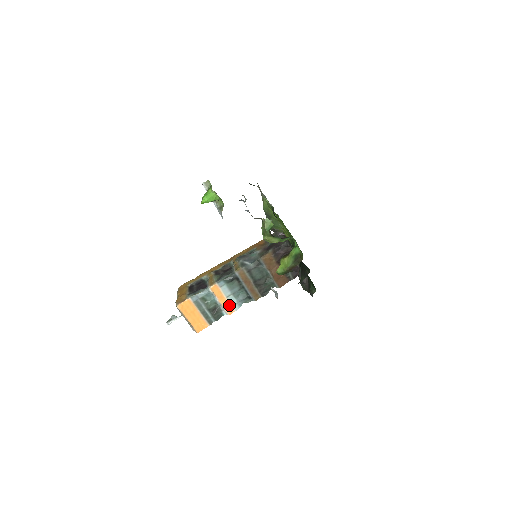
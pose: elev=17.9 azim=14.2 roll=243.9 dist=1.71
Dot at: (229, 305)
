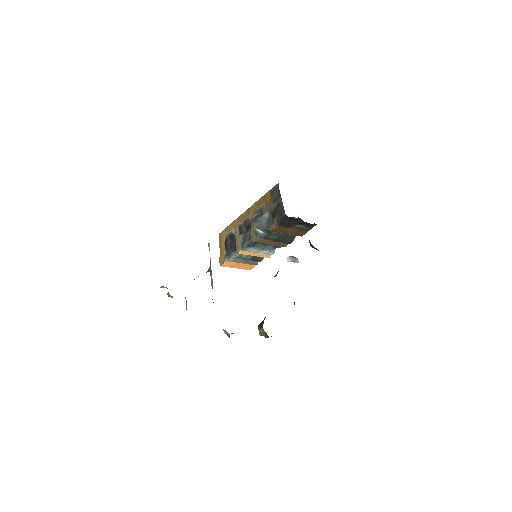
Dot at: (264, 254)
